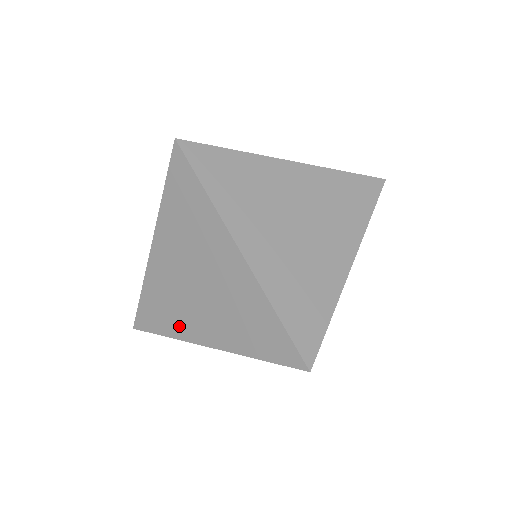
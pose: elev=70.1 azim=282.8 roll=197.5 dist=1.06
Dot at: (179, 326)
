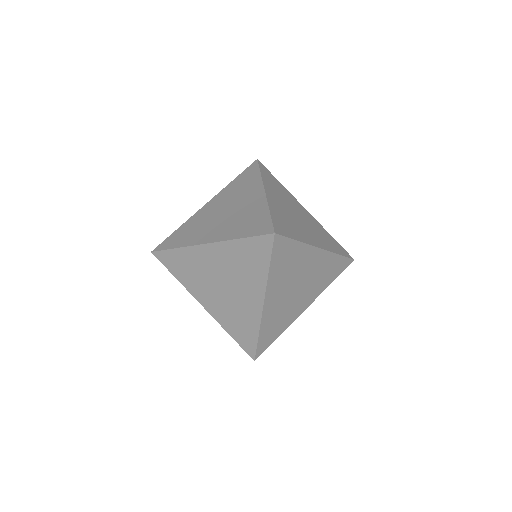
Dot at: (191, 284)
